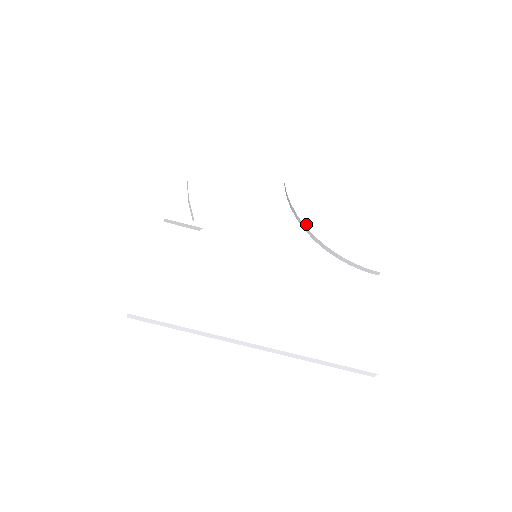
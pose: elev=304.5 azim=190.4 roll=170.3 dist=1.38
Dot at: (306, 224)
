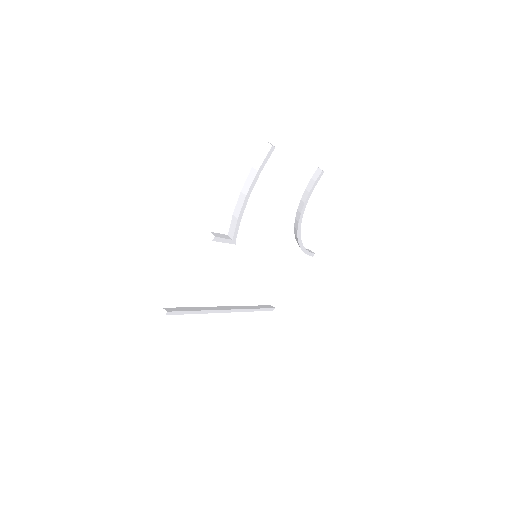
Dot at: (299, 229)
